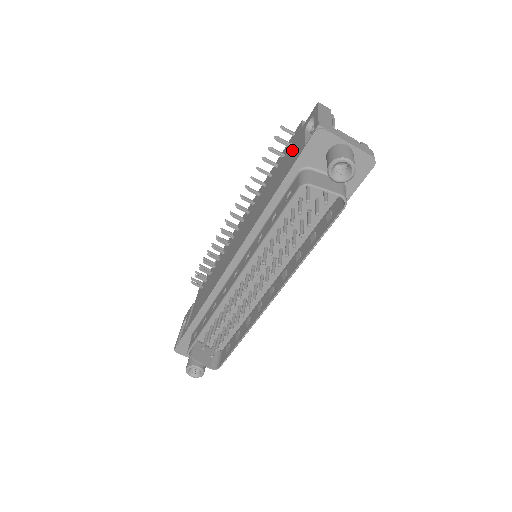
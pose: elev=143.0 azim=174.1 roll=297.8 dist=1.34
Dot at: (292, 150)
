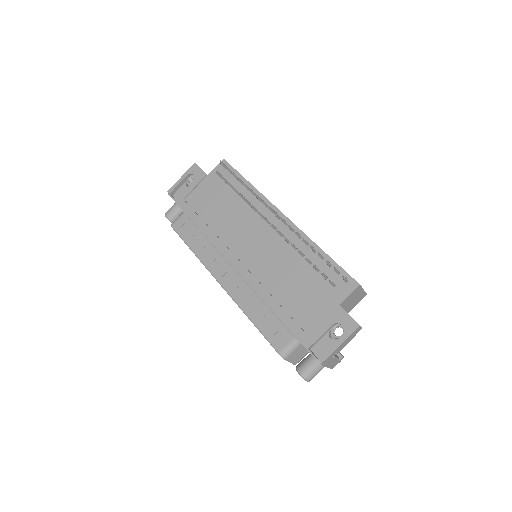
Dot at: (322, 303)
